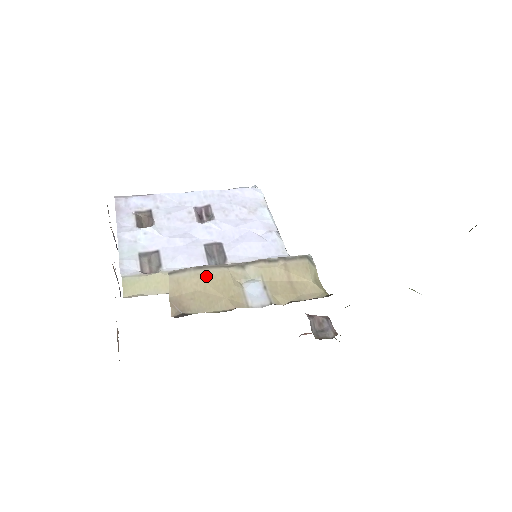
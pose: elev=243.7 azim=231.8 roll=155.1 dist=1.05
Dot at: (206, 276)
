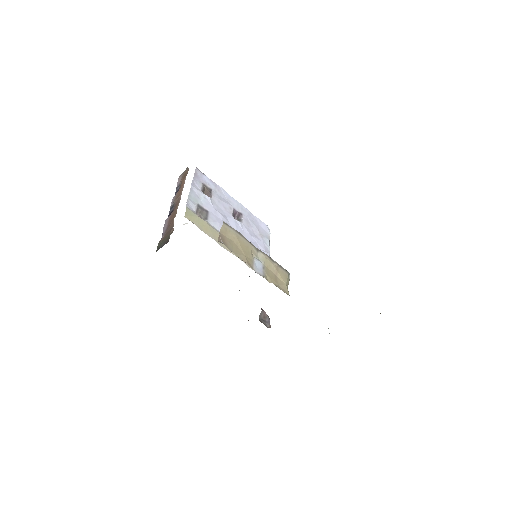
Dot at: (240, 239)
